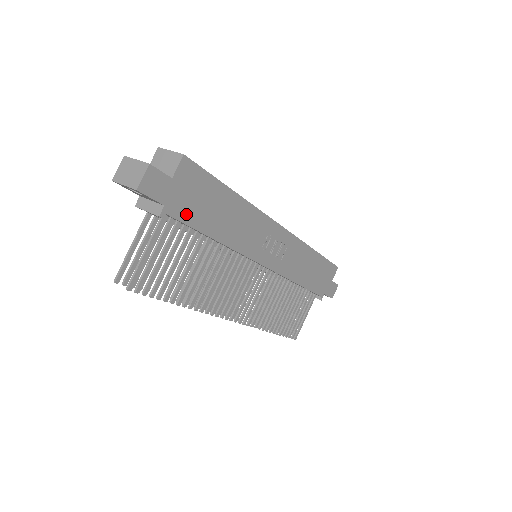
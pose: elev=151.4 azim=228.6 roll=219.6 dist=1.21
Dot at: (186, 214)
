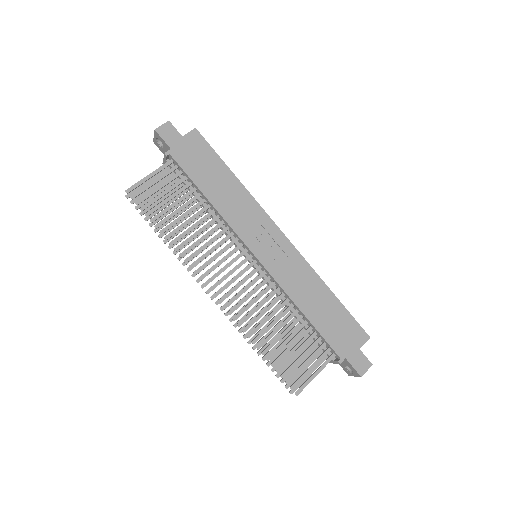
Dot at: (186, 164)
